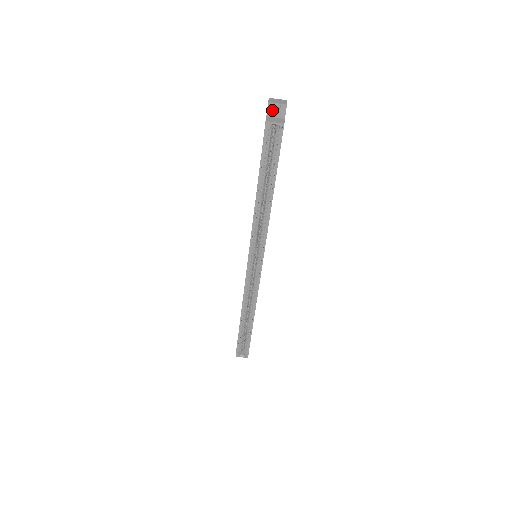
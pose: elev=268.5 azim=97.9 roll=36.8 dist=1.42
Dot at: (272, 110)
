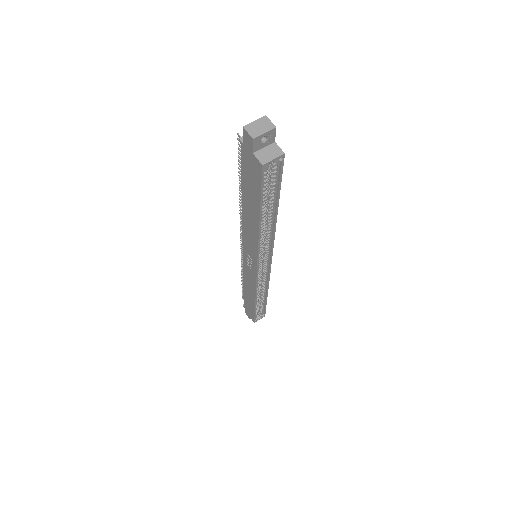
Dot at: (258, 143)
